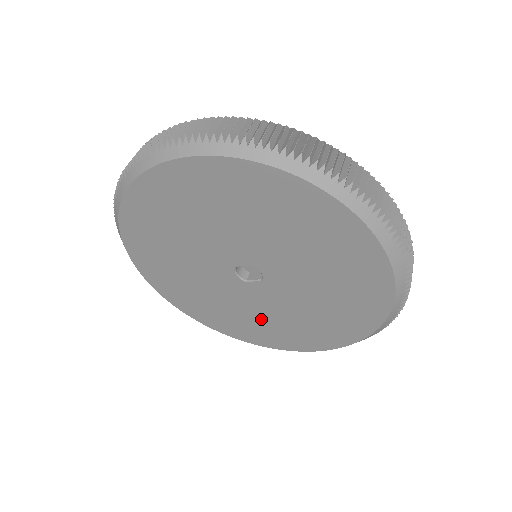
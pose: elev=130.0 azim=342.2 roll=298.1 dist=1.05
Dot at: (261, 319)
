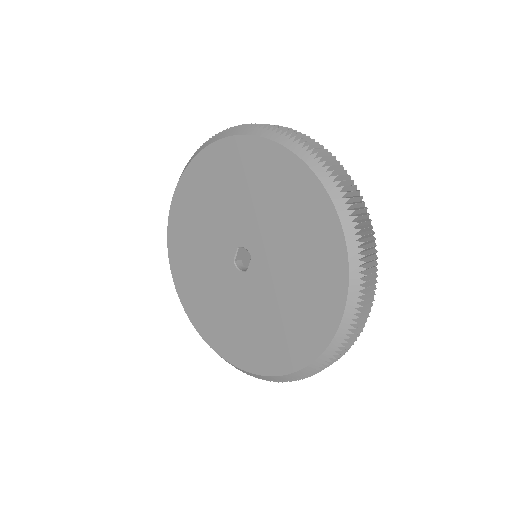
Dot at: (283, 312)
